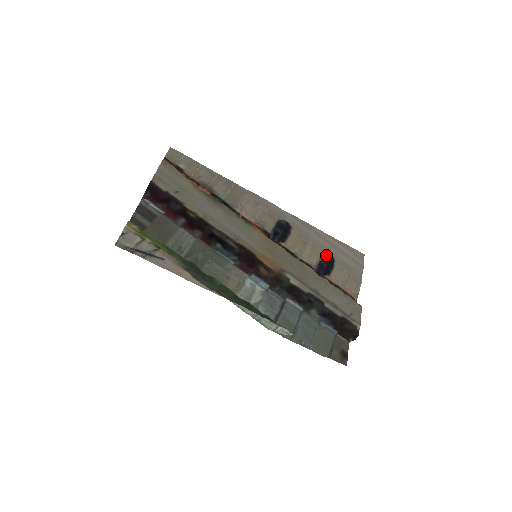
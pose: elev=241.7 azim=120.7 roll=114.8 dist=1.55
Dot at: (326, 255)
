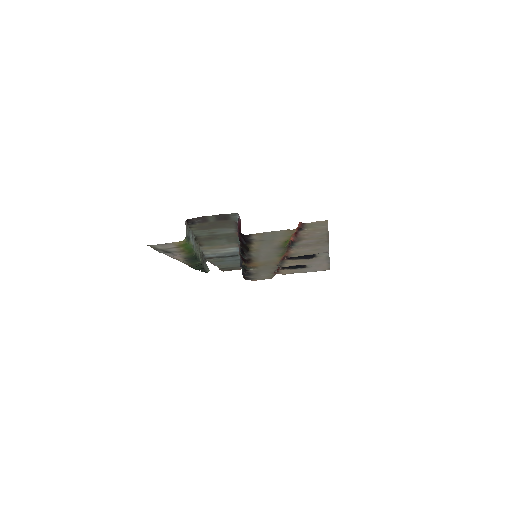
Dot at: (305, 265)
